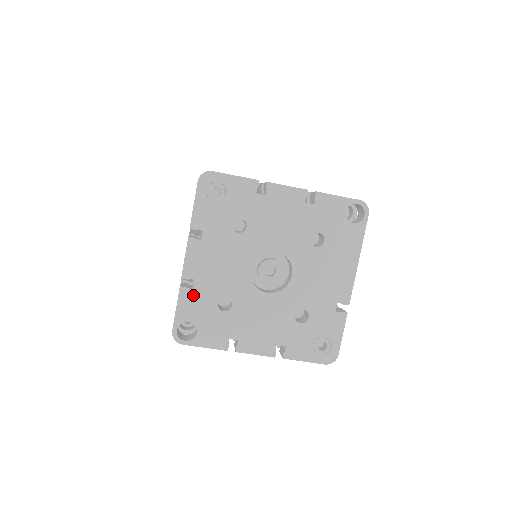
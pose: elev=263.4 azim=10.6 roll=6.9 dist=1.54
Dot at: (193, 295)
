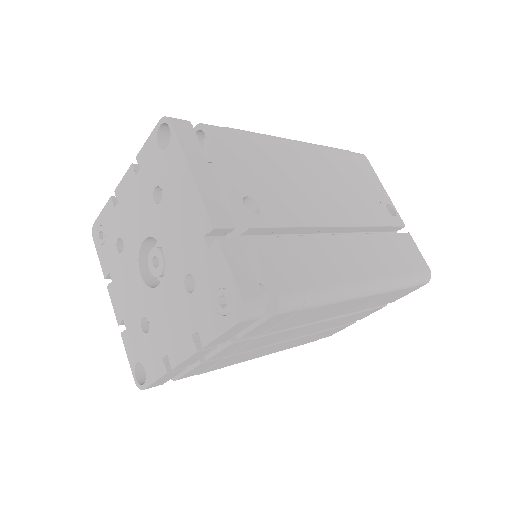
Dot at: (129, 334)
